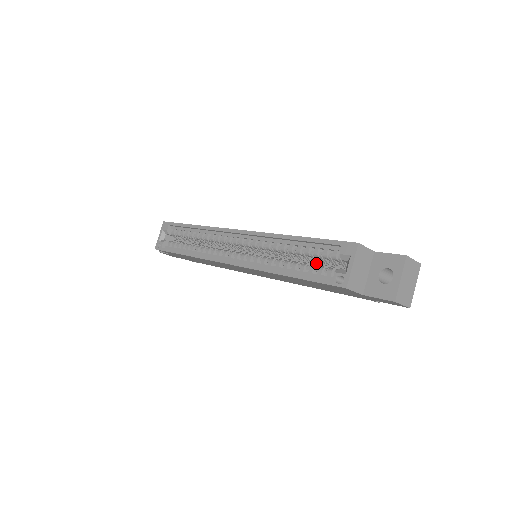
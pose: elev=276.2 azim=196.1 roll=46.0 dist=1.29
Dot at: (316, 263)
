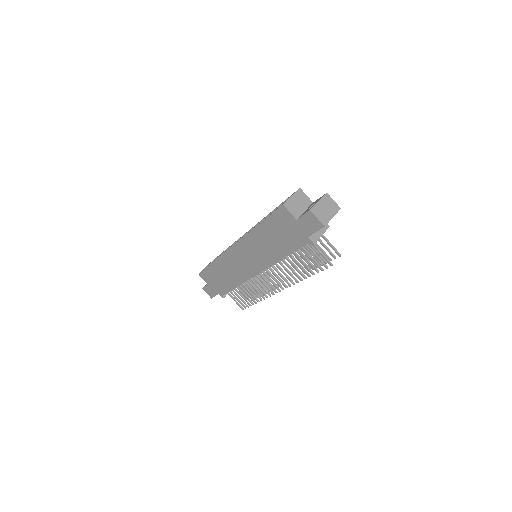
Dot at: occluded
